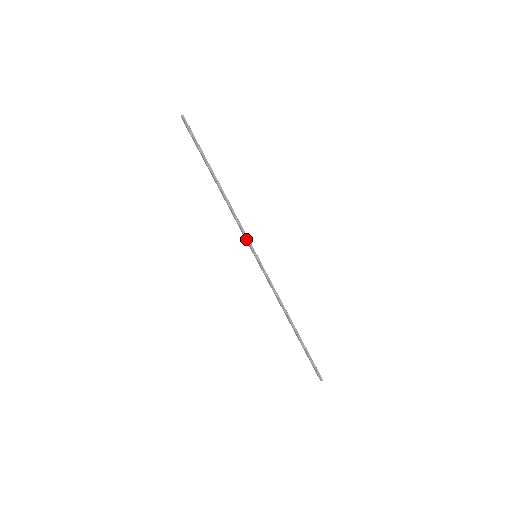
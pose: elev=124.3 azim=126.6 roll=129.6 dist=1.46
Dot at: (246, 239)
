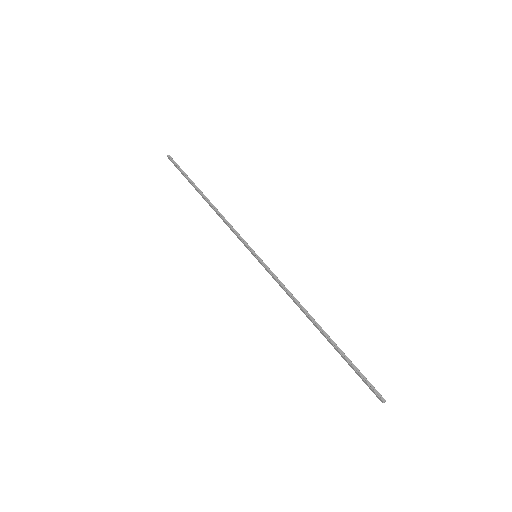
Dot at: (241, 241)
